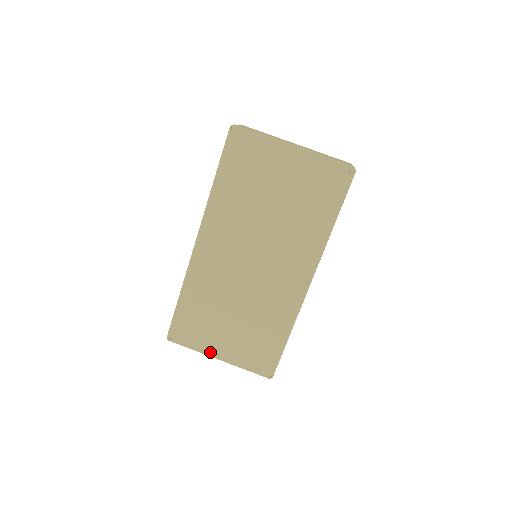
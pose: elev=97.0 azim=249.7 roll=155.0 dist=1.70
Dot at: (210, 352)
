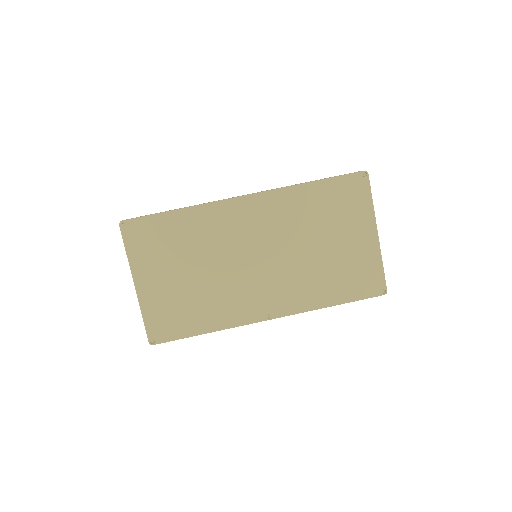
Dot at: (137, 272)
